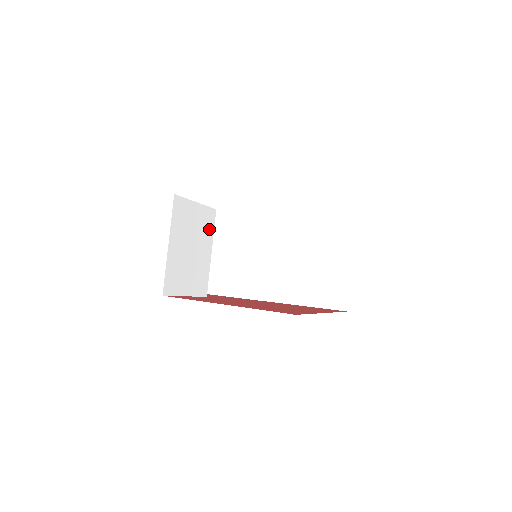
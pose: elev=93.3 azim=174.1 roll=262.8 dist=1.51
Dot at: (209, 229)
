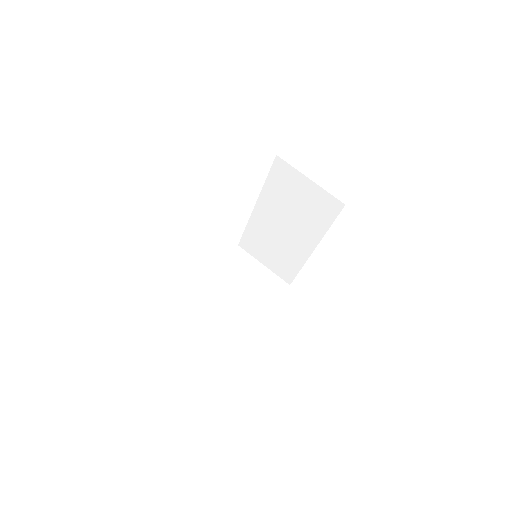
Dot at: (227, 270)
